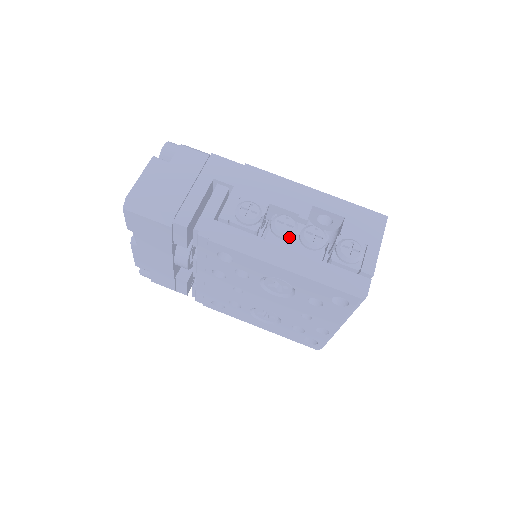
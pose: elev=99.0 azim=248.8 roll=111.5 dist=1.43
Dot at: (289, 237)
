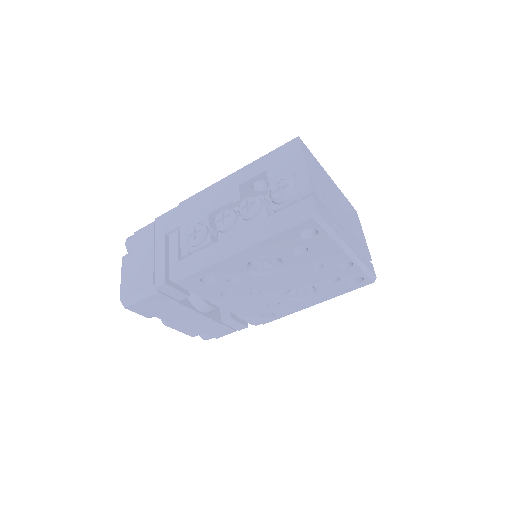
Dot at: (233, 224)
